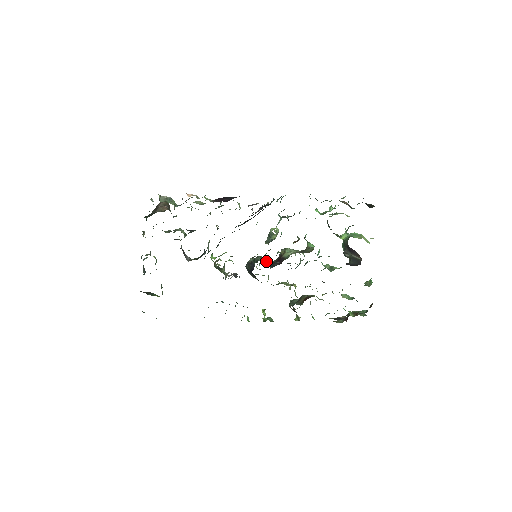
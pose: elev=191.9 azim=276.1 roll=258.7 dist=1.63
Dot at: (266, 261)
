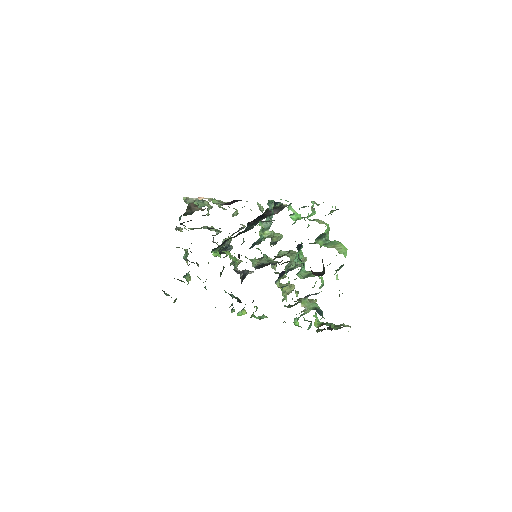
Dot at: (263, 262)
